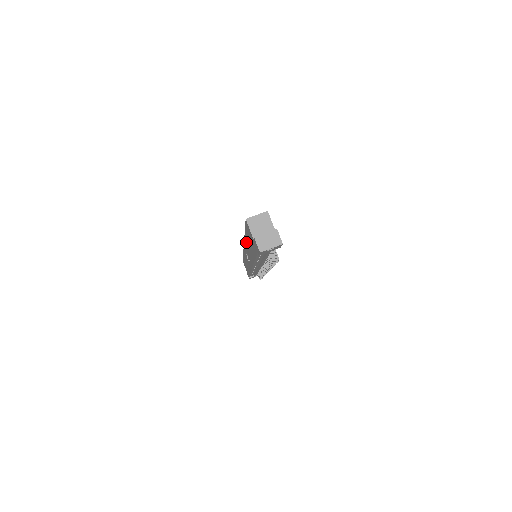
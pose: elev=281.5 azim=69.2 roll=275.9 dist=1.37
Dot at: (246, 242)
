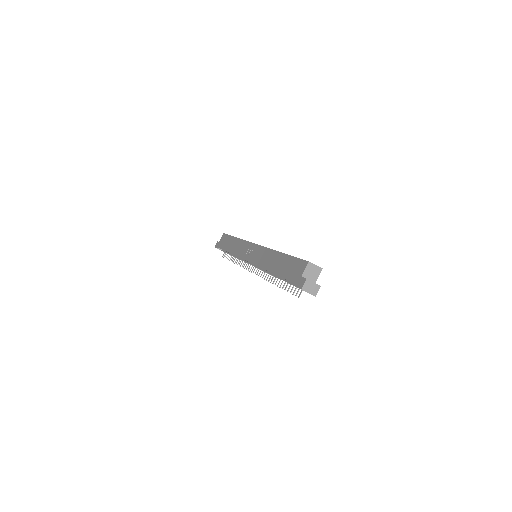
Dot at: (273, 254)
